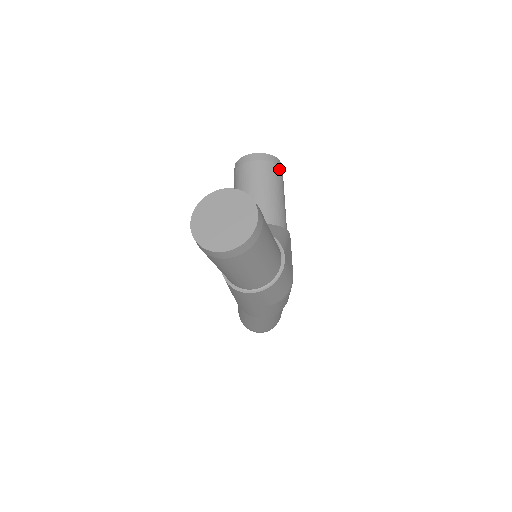
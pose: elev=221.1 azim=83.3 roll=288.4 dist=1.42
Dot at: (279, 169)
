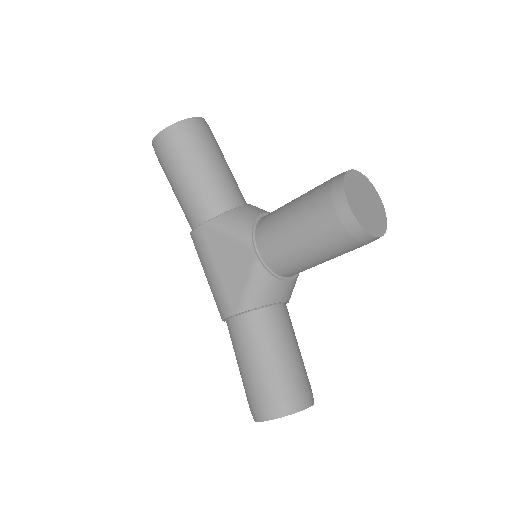
Dot at: occluded
